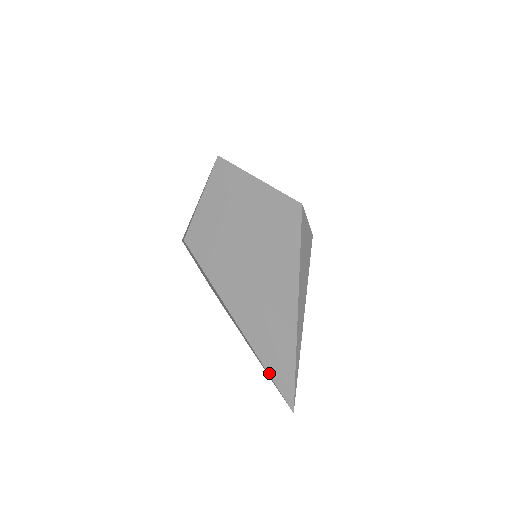
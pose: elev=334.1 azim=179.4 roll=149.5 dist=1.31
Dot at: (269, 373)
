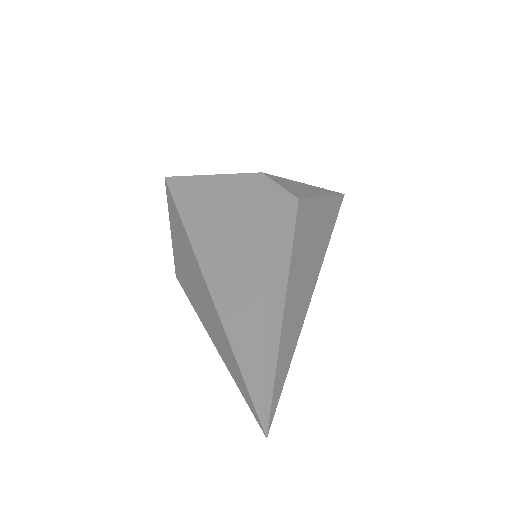
Dot at: (241, 392)
